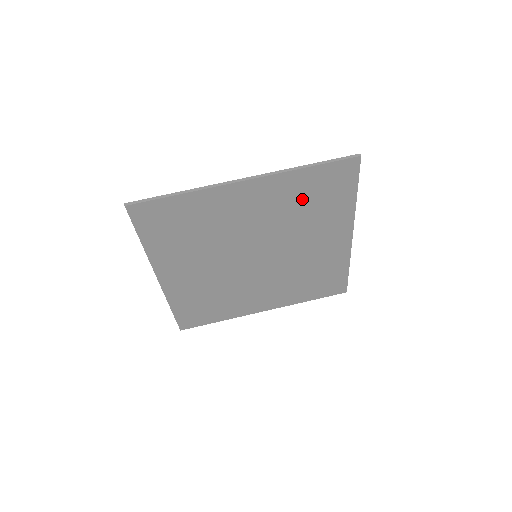
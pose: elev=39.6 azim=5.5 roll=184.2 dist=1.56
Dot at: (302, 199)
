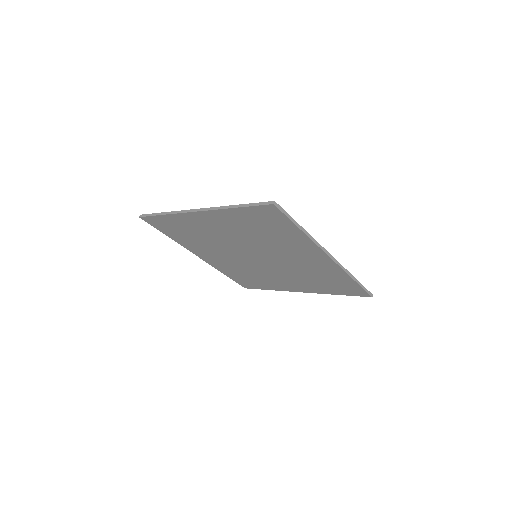
Dot at: (253, 227)
